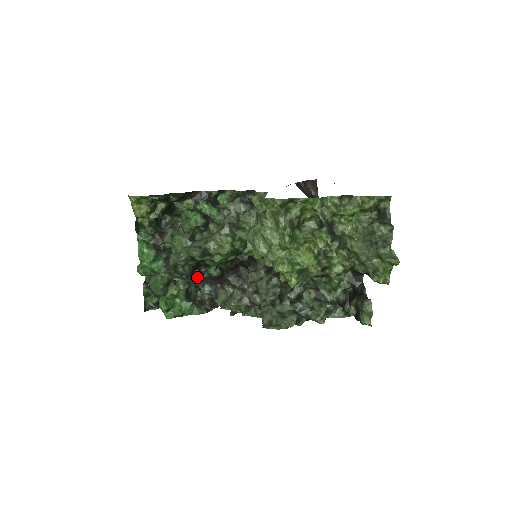
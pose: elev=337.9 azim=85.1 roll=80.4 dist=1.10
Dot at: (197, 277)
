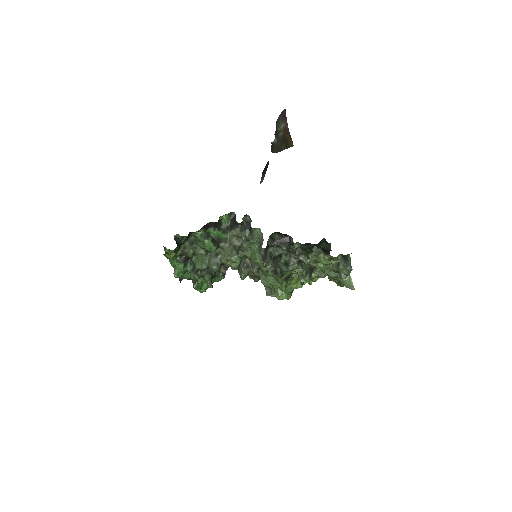
Dot at: occluded
